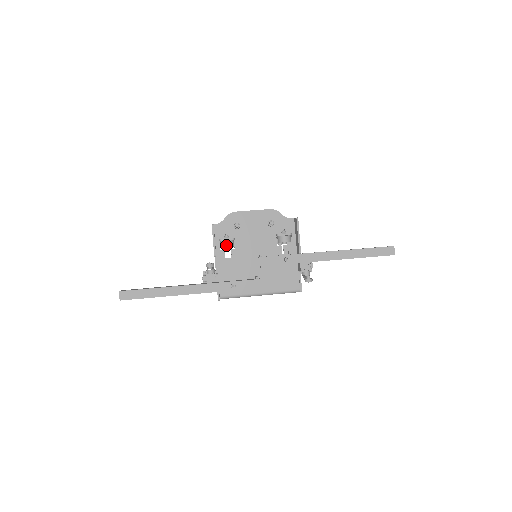
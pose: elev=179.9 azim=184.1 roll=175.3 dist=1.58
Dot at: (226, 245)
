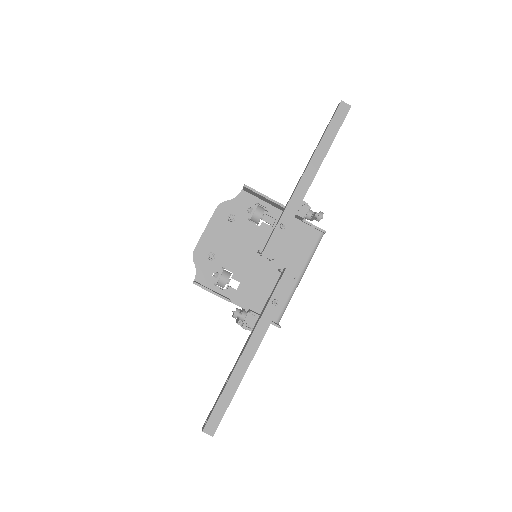
Dot at: (225, 282)
